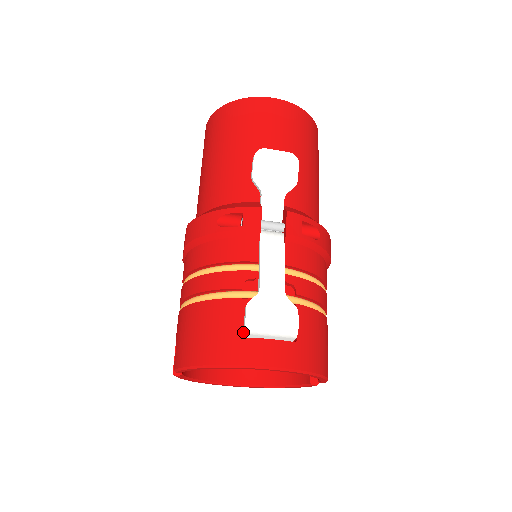
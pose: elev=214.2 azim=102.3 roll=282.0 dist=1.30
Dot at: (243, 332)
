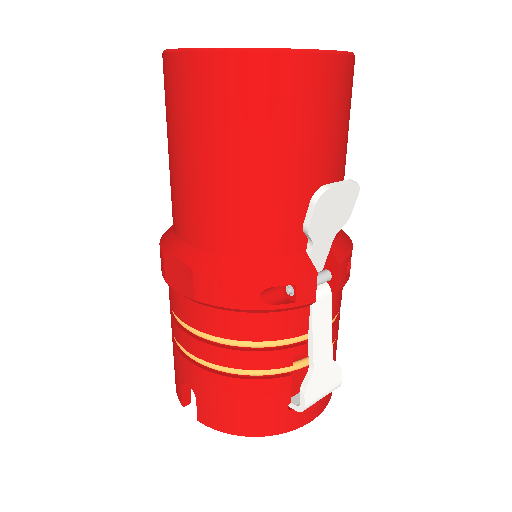
Dot at: occluded
